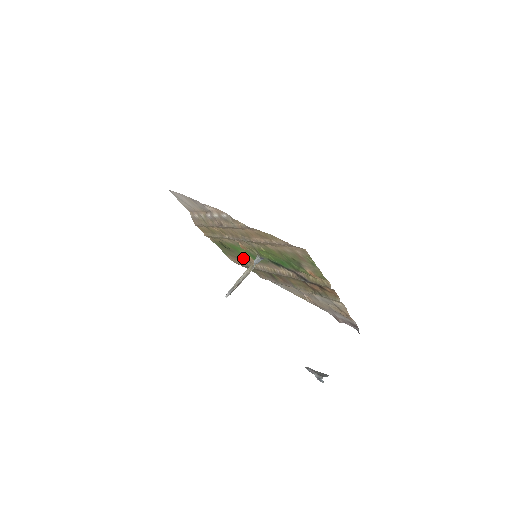
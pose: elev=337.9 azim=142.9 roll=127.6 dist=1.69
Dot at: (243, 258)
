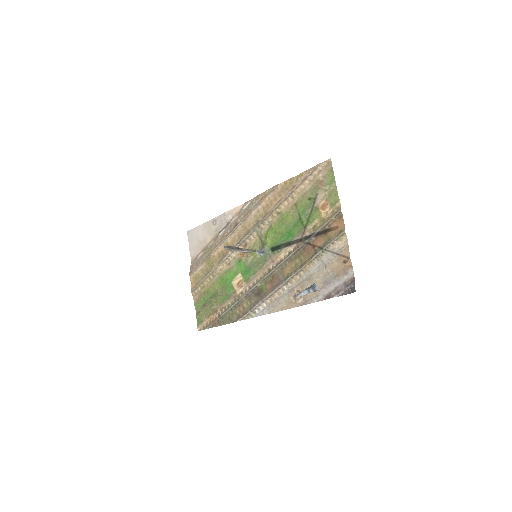
Dot at: (228, 297)
